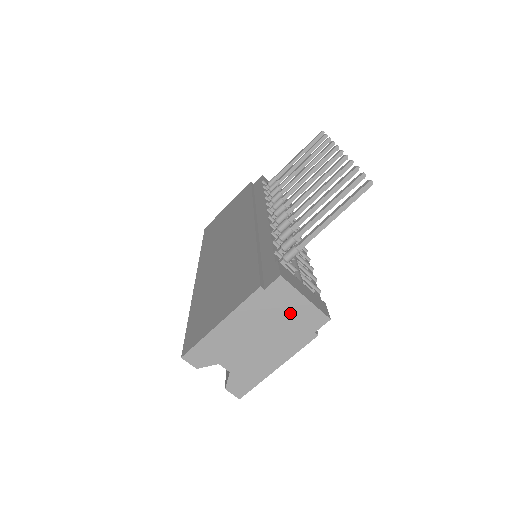
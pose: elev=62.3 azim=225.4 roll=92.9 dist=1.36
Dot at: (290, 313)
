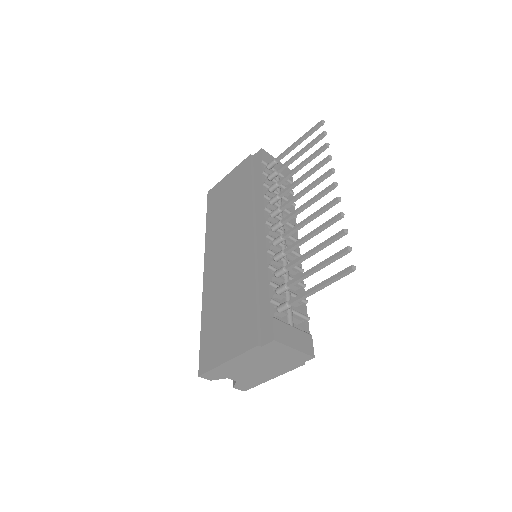
Dot at: (282, 356)
